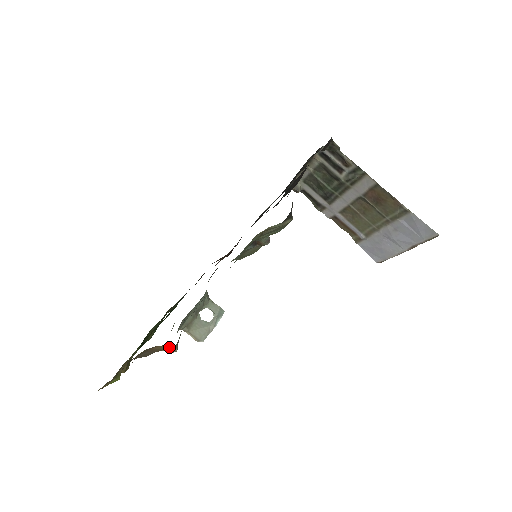
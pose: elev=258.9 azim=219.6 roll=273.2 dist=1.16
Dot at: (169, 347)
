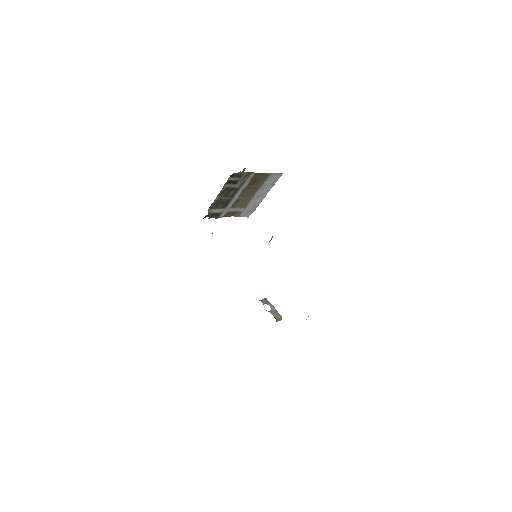
Dot at: occluded
